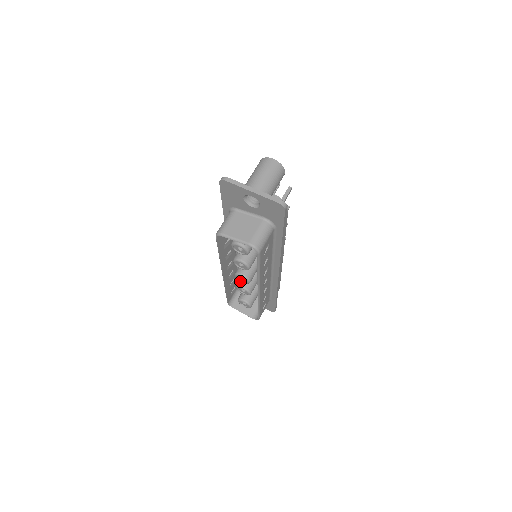
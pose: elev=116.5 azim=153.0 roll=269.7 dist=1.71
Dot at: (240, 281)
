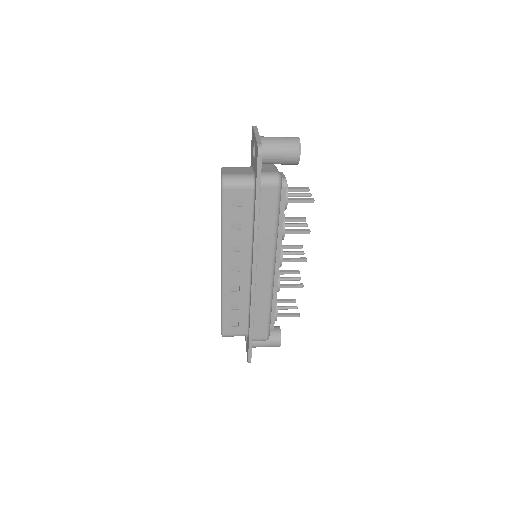
Dot at: occluded
